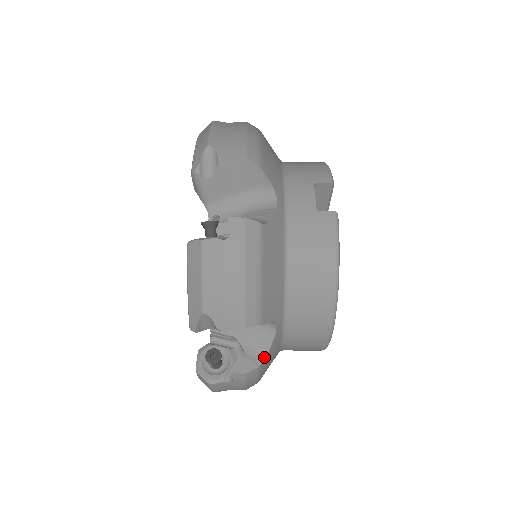
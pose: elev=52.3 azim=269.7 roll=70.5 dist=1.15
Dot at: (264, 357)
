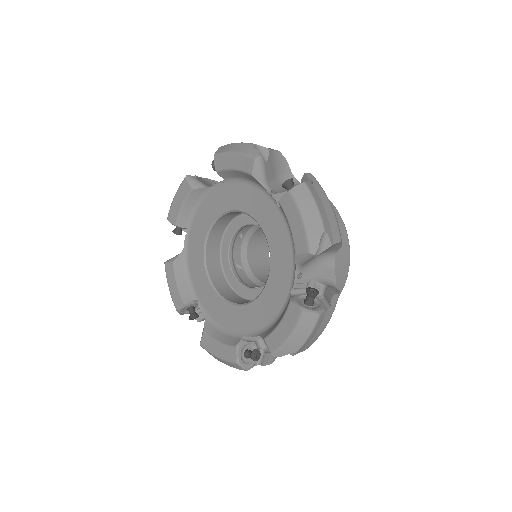
Dot at: occluded
